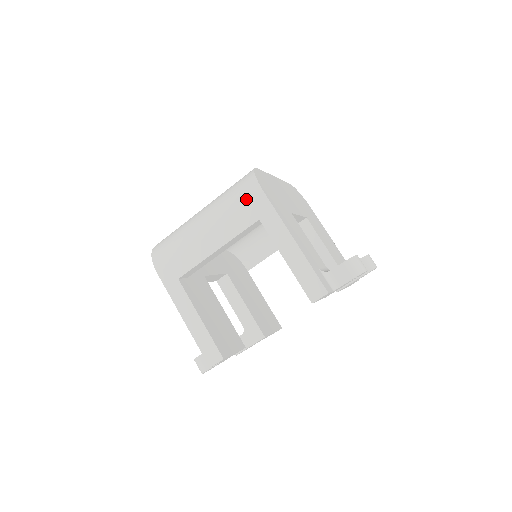
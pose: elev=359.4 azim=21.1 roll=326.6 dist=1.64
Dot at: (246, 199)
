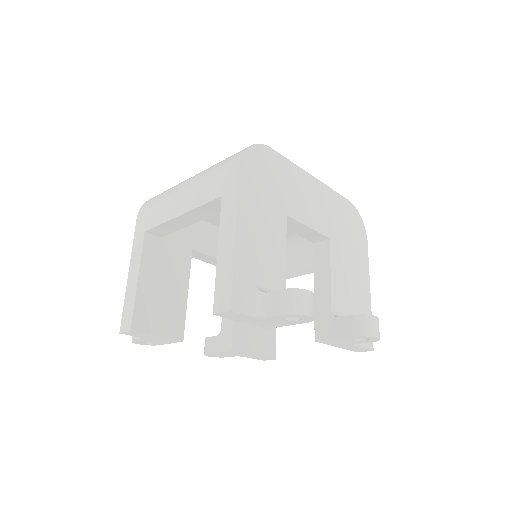
Dot at: (224, 170)
